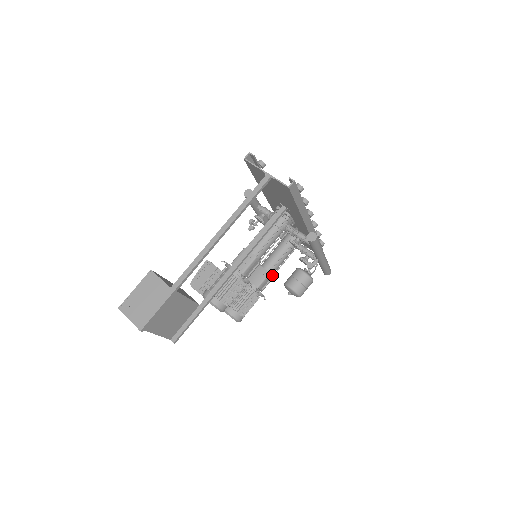
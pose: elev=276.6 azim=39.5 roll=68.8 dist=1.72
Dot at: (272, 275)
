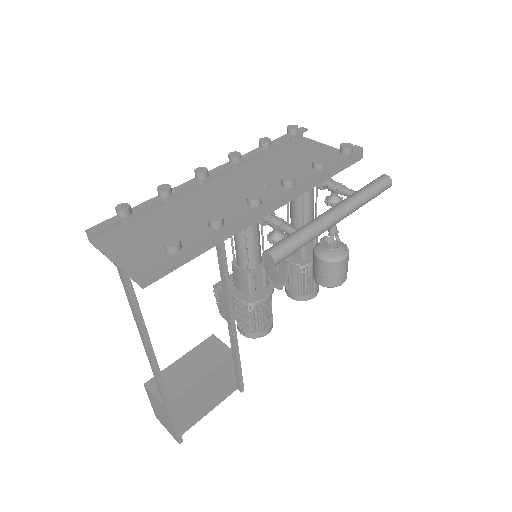
Dot at: occluded
